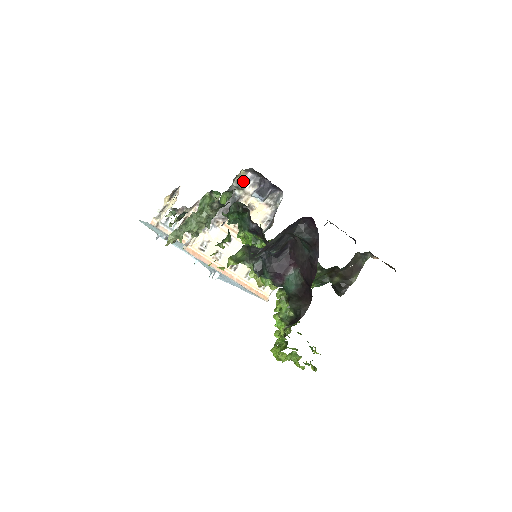
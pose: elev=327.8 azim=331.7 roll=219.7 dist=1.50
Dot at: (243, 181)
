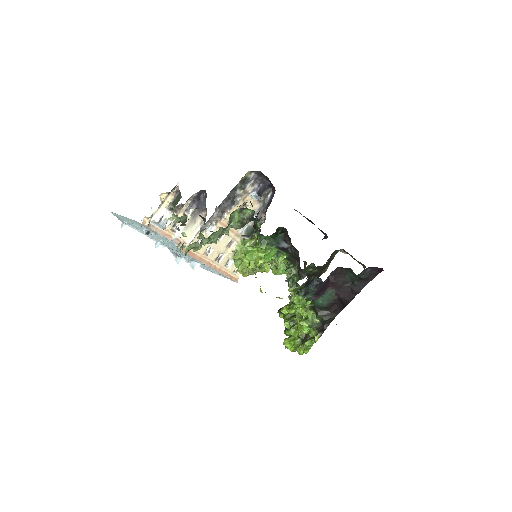
Dot at: (246, 181)
